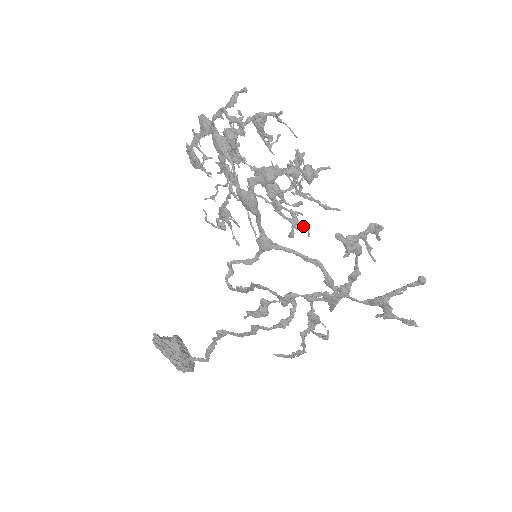
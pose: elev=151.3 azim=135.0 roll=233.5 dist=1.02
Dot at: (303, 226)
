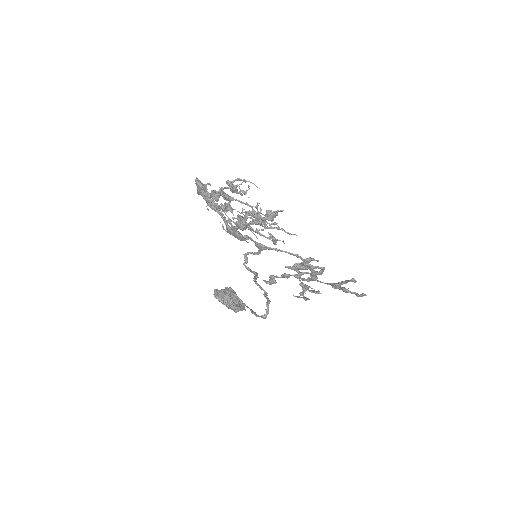
Dot at: occluded
